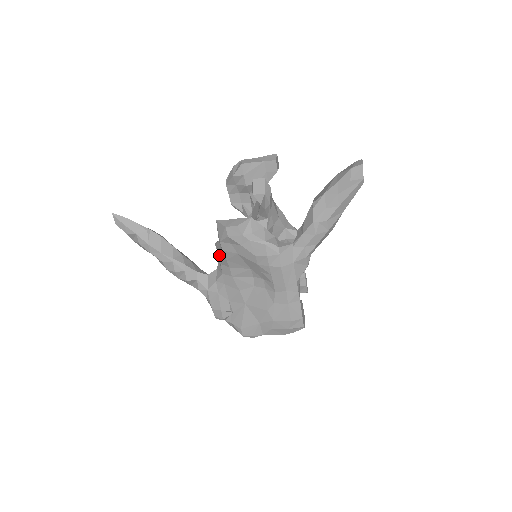
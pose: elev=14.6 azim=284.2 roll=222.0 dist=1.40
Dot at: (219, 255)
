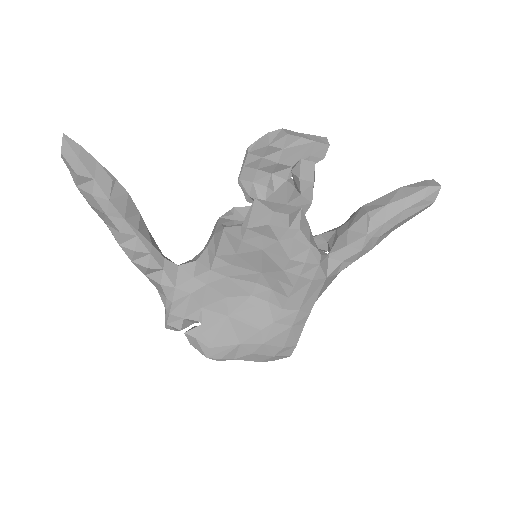
Dot at: (222, 244)
